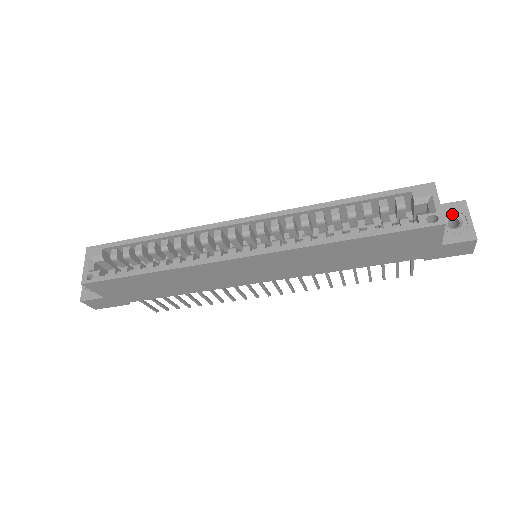
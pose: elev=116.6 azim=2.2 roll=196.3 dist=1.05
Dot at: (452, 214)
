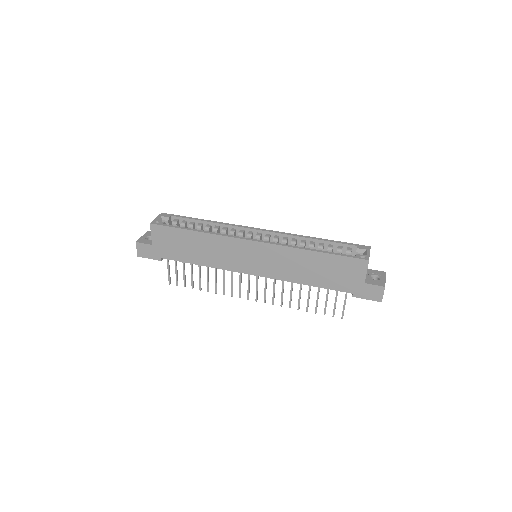
Dot at: (376, 274)
